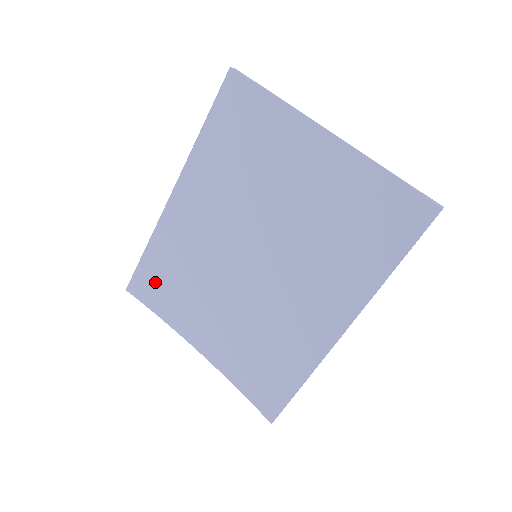
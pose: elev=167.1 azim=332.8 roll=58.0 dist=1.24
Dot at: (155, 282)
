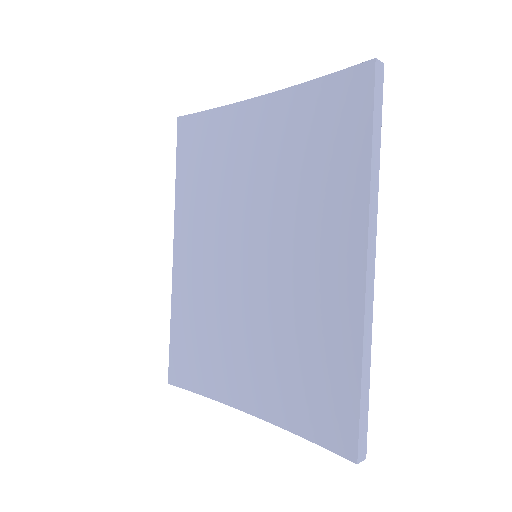
Dot at: (188, 355)
